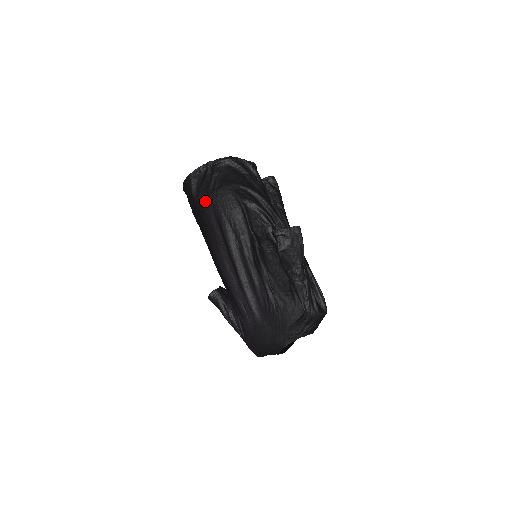
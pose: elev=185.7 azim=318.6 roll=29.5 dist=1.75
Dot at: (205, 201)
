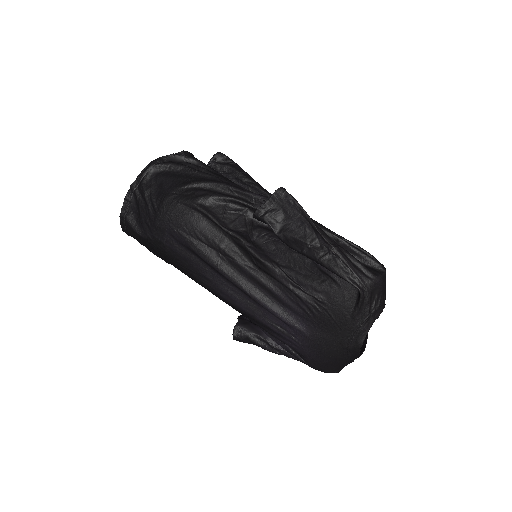
Dot at: (155, 232)
